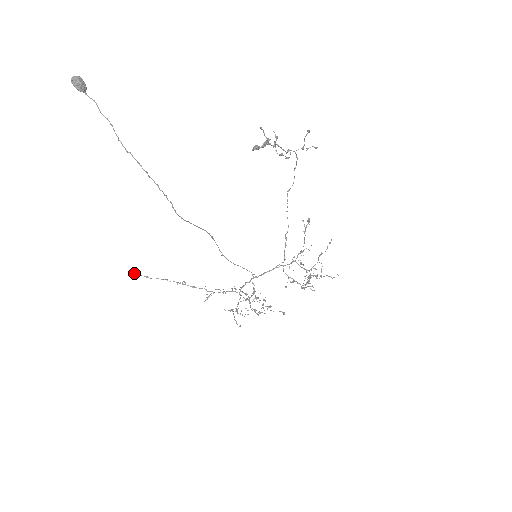
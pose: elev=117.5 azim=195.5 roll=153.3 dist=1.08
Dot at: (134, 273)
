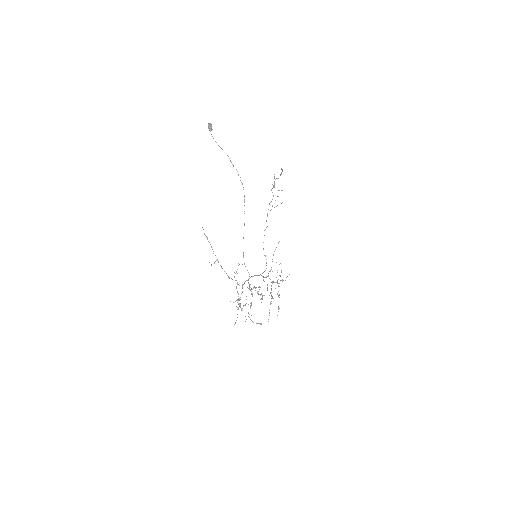
Dot at: (203, 229)
